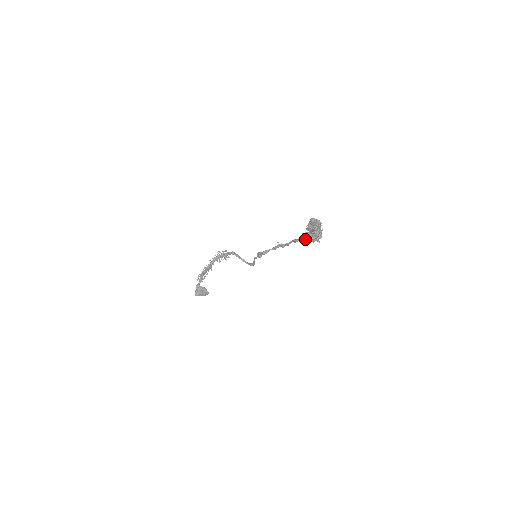
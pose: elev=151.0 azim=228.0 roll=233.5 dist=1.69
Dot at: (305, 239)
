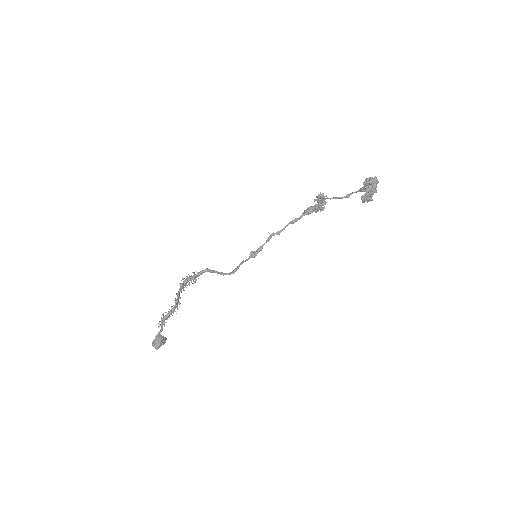
Dot at: (308, 214)
